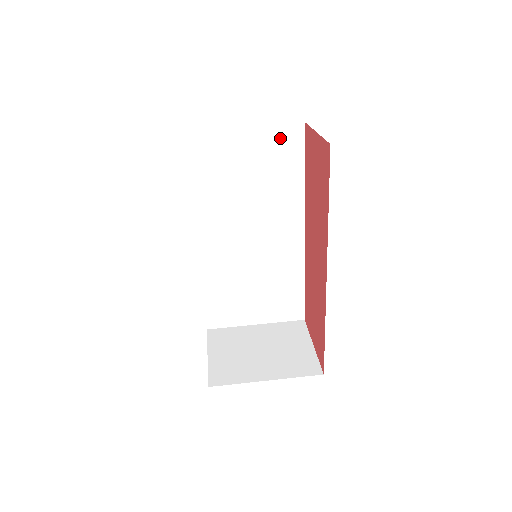
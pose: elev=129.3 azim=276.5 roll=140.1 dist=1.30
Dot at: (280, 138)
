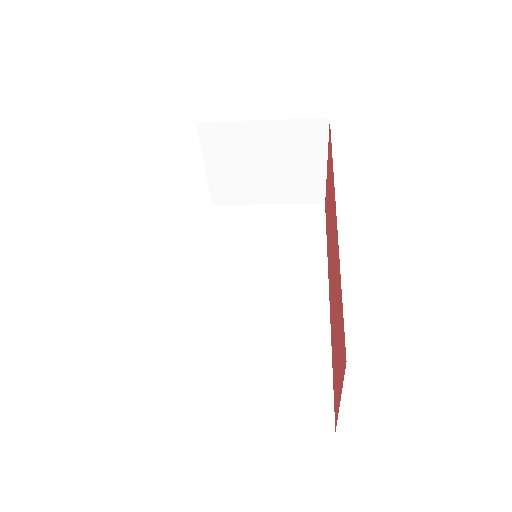
Dot at: (300, 213)
